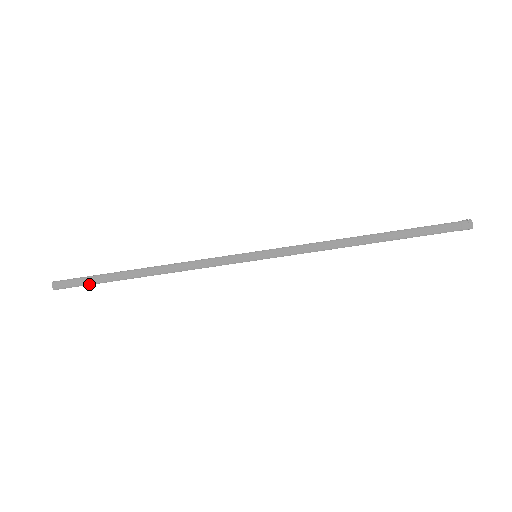
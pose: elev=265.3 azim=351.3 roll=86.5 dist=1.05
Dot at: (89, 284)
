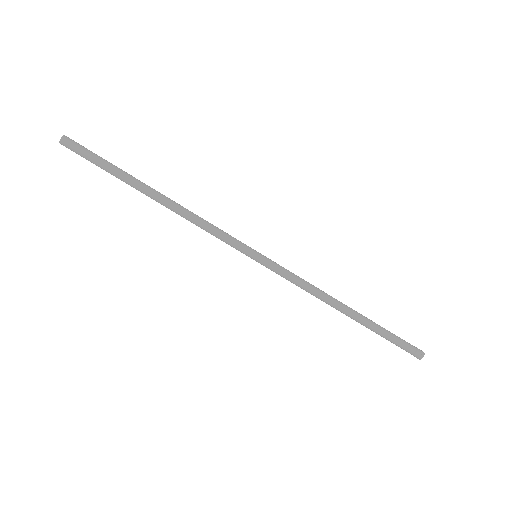
Dot at: (97, 165)
